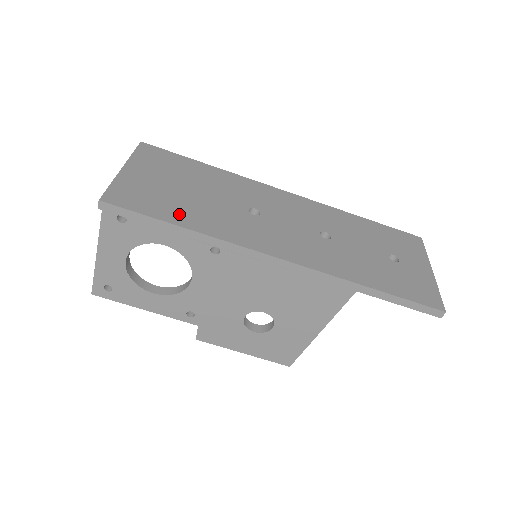
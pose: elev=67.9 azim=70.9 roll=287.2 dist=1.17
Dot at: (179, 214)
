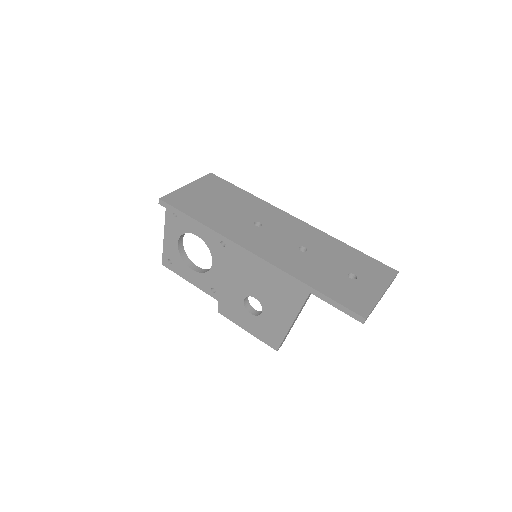
Dot at: (202, 215)
